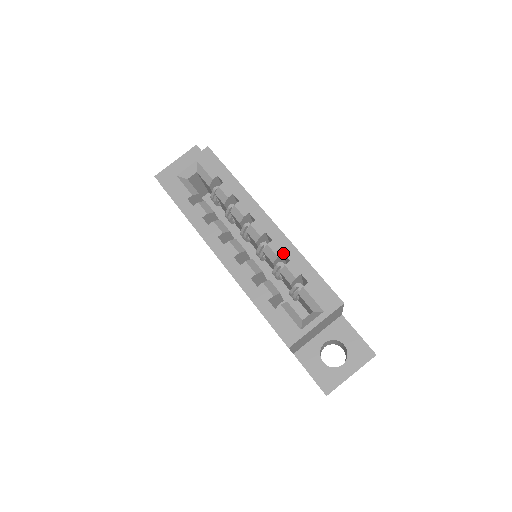
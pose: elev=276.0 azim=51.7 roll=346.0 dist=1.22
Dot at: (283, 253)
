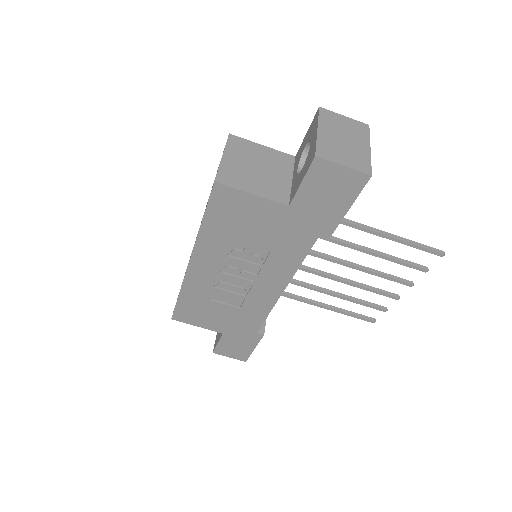
Dot at: occluded
